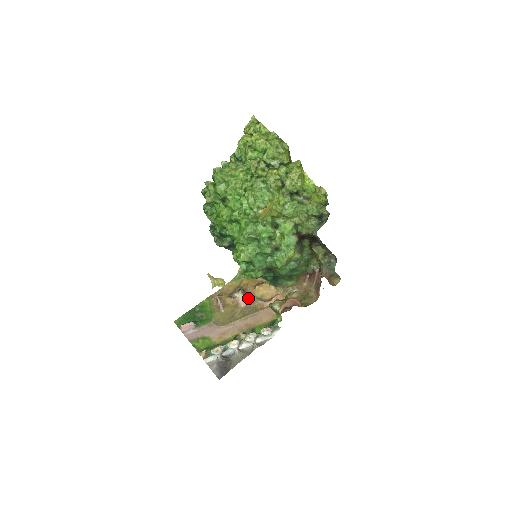
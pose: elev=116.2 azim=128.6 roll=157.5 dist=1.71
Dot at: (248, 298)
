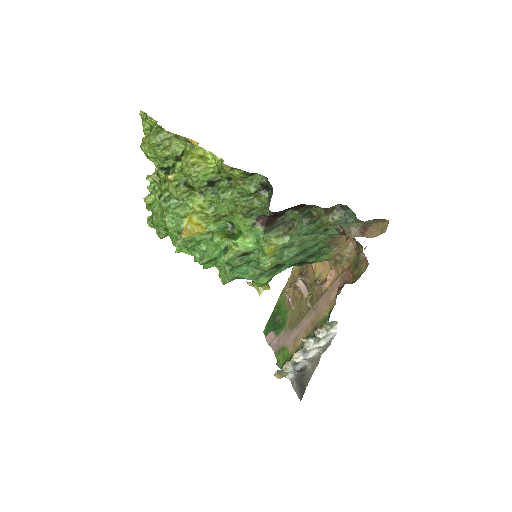
Dot at: (309, 283)
